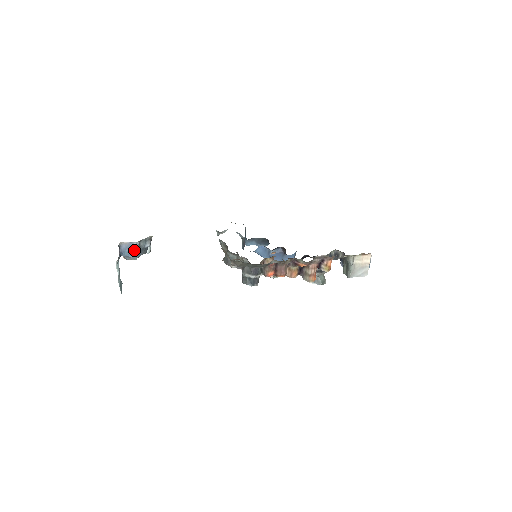
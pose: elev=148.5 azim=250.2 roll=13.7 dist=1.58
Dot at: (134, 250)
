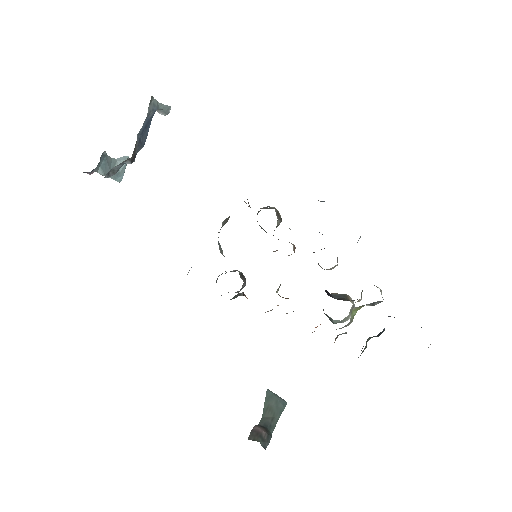
Dot at: occluded
